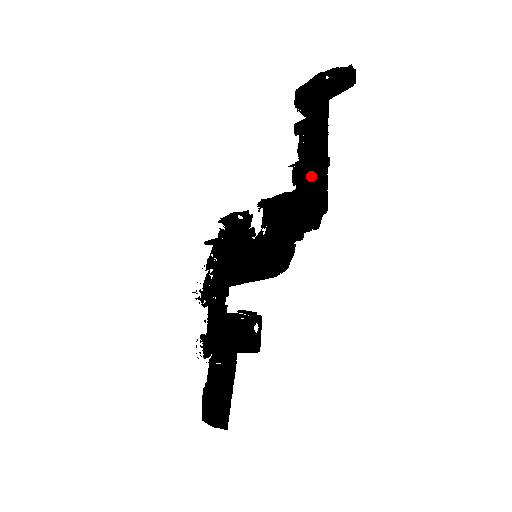
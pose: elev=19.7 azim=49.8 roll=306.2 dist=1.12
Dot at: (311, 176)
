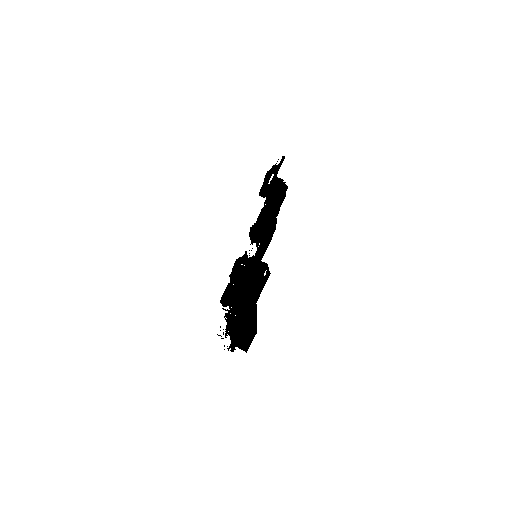
Dot at: (276, 196)
